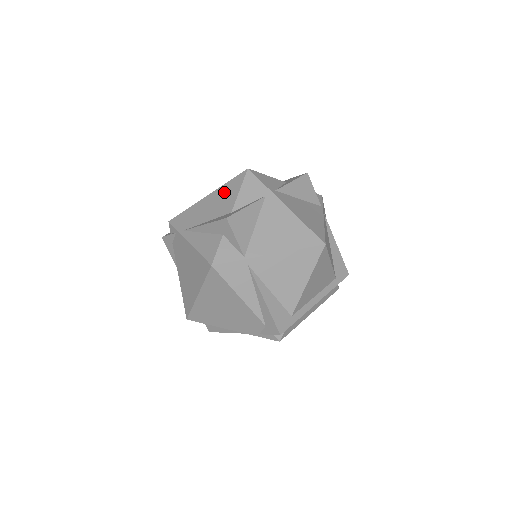
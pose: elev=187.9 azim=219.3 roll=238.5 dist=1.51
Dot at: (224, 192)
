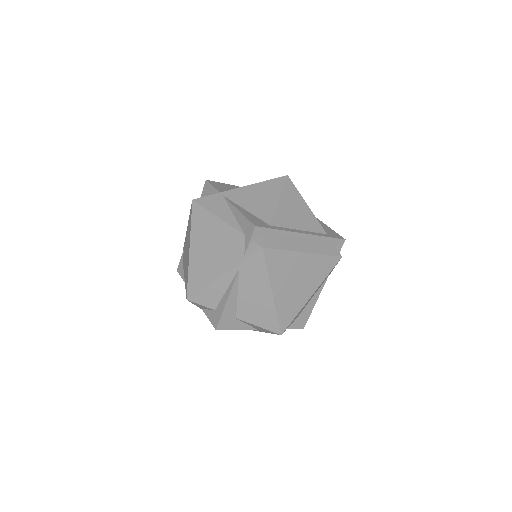
Dot at: occluded
